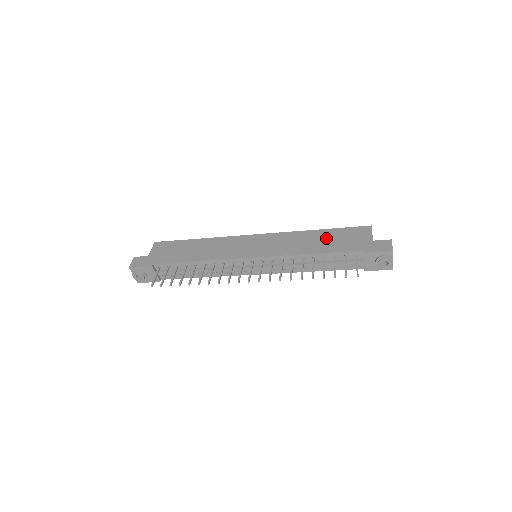
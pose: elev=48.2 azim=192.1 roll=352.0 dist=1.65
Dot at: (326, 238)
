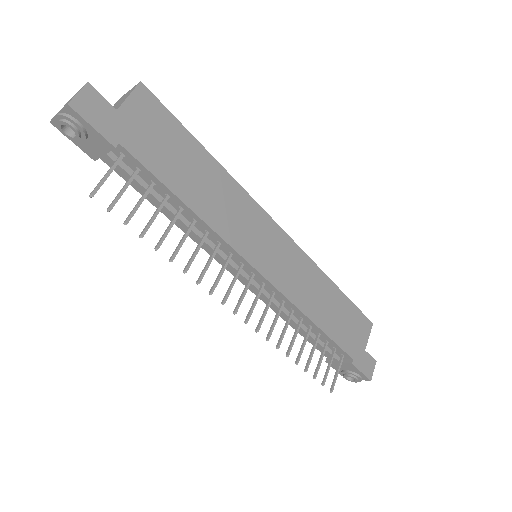
Dot at: (337, 309)
